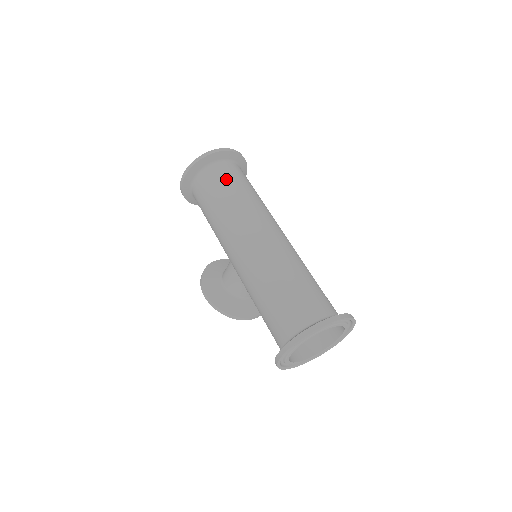
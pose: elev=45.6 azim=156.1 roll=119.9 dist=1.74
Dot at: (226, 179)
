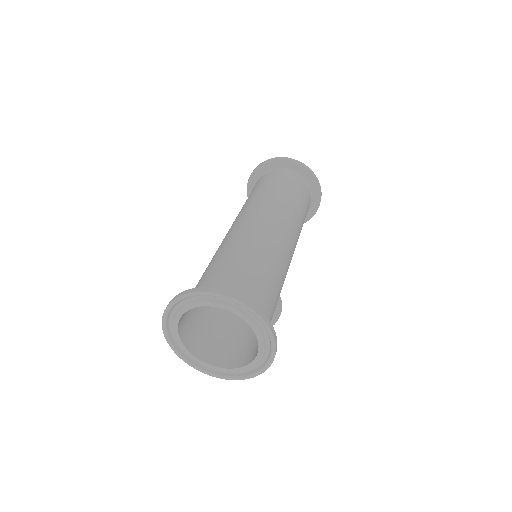
Dot at: (272, 180)
